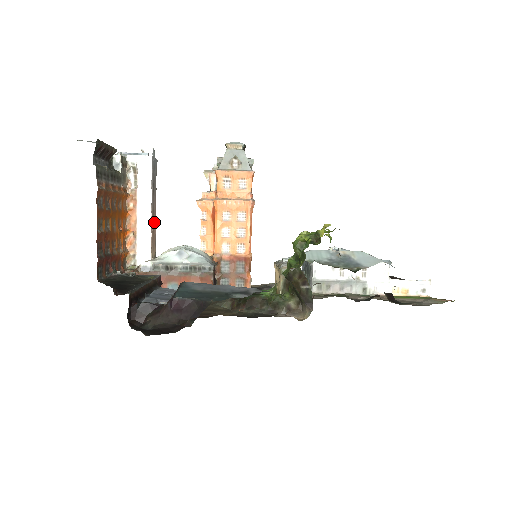
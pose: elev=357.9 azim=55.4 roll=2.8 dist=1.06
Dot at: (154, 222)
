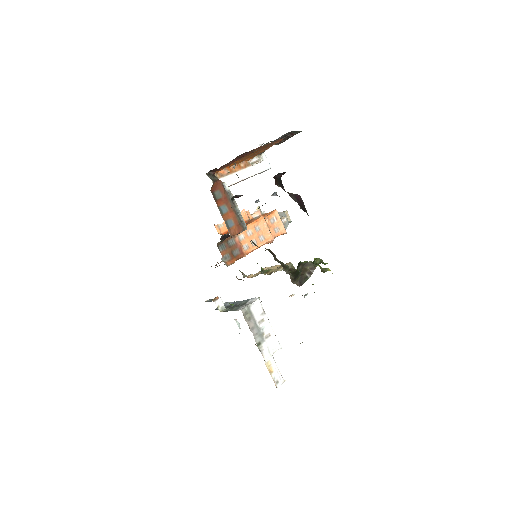
Dot at: (234, 184)
